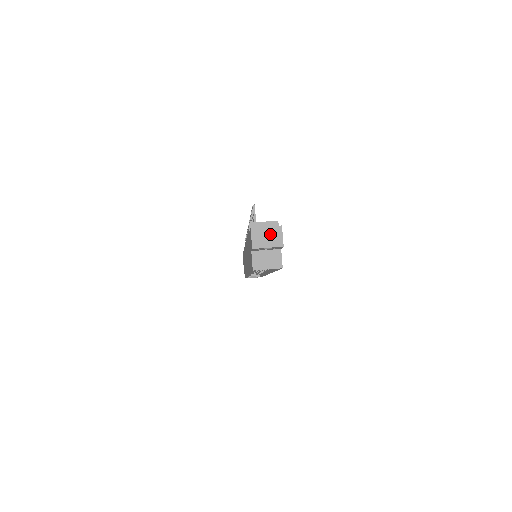
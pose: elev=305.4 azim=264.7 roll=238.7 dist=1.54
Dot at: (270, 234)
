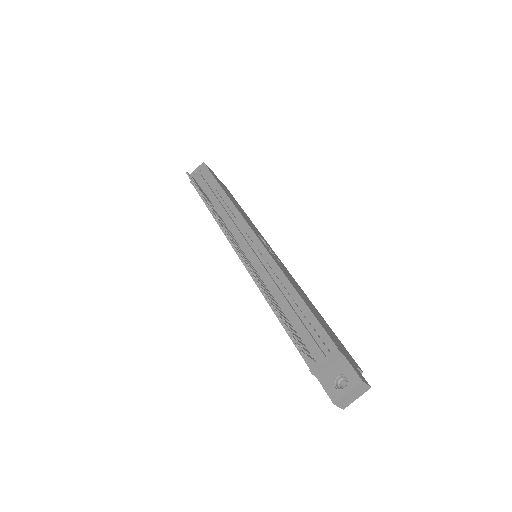
Dot at: (354, 393)
